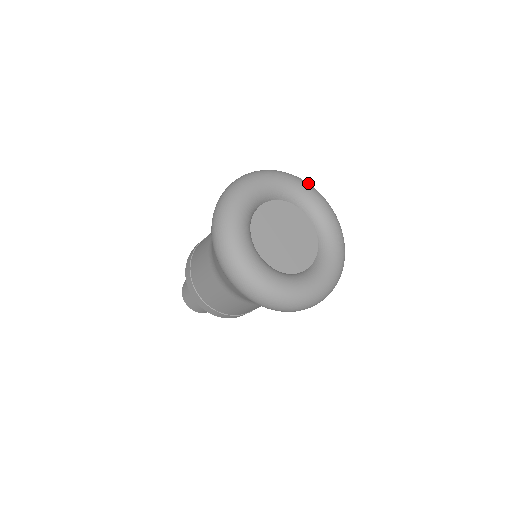
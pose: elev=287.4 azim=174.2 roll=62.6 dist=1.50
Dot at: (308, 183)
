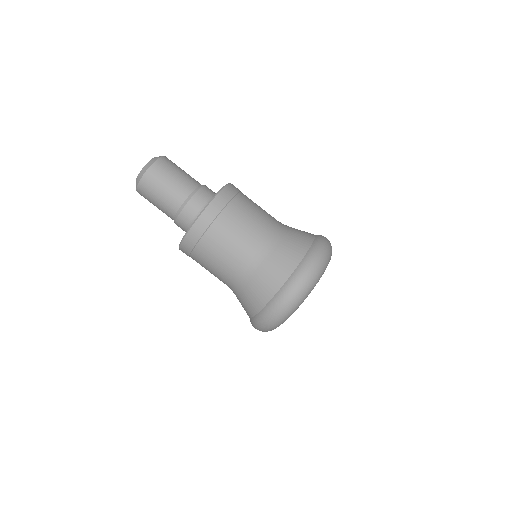
Dot at: occluded
